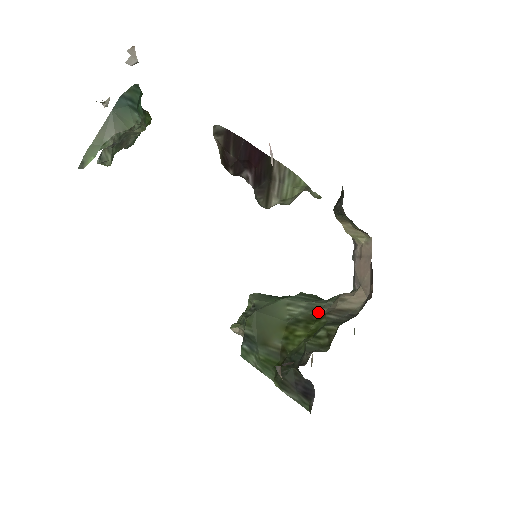
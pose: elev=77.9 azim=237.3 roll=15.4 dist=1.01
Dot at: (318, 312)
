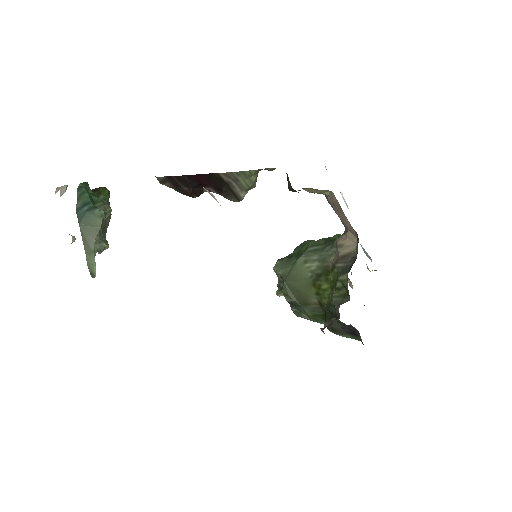
Dot at: (329, 262)
